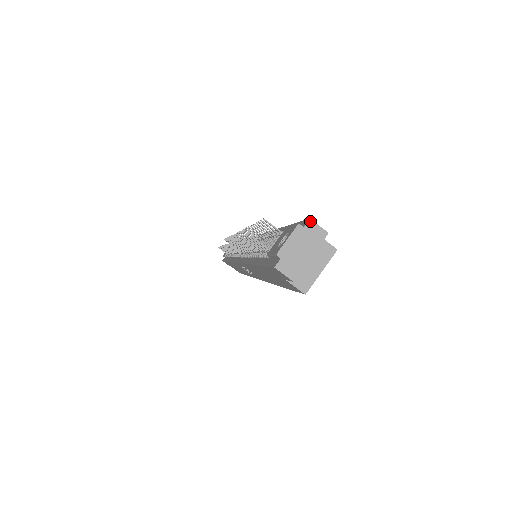
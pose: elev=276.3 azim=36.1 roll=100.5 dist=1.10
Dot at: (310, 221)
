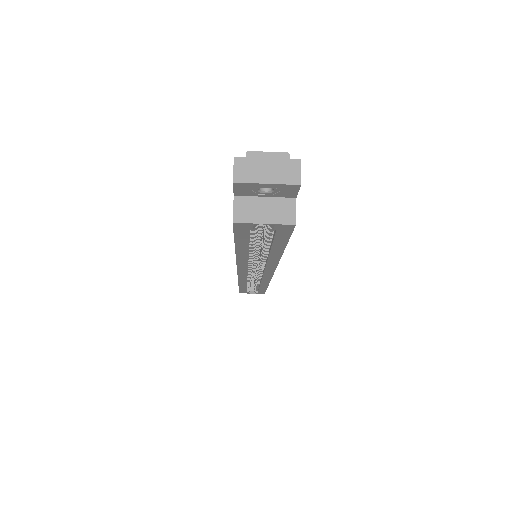
Dot at: (299, 161)
